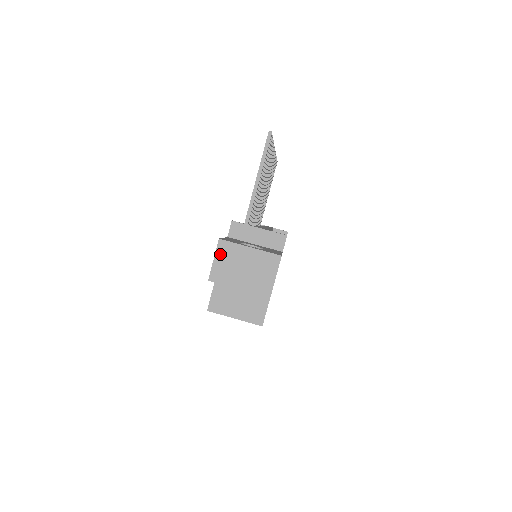
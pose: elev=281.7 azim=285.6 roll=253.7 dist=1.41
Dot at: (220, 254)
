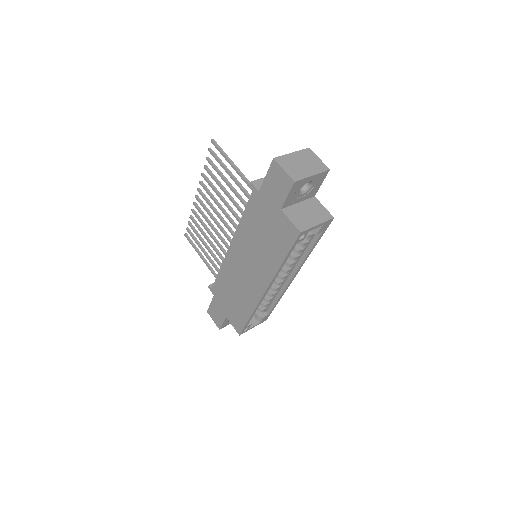
Dot at: (283, 165)
